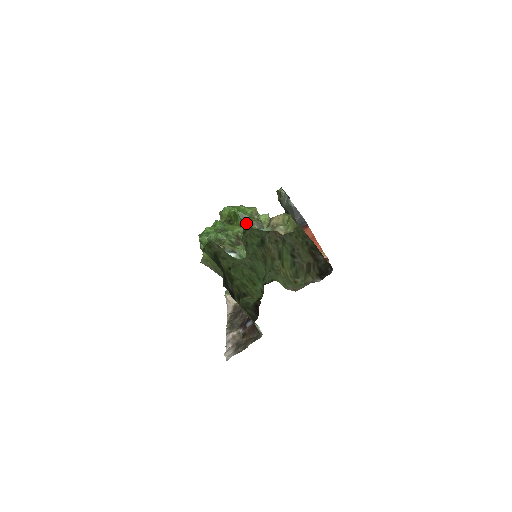
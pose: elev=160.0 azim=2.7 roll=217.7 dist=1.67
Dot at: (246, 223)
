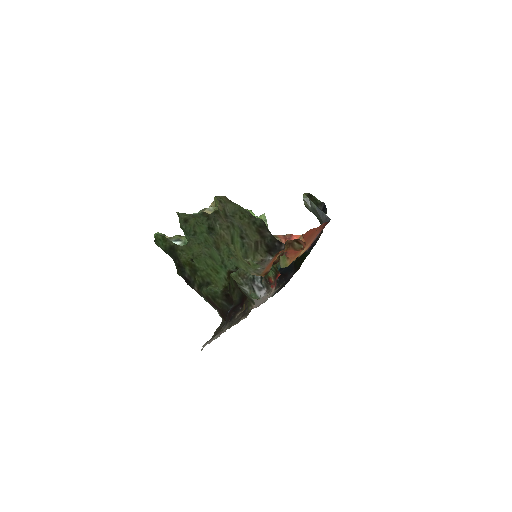
Dot at: occluded
